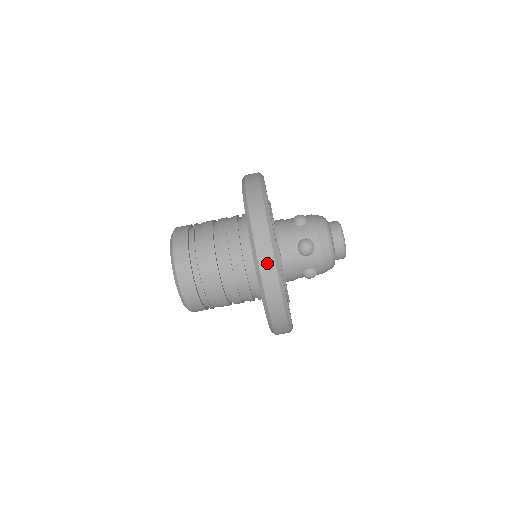
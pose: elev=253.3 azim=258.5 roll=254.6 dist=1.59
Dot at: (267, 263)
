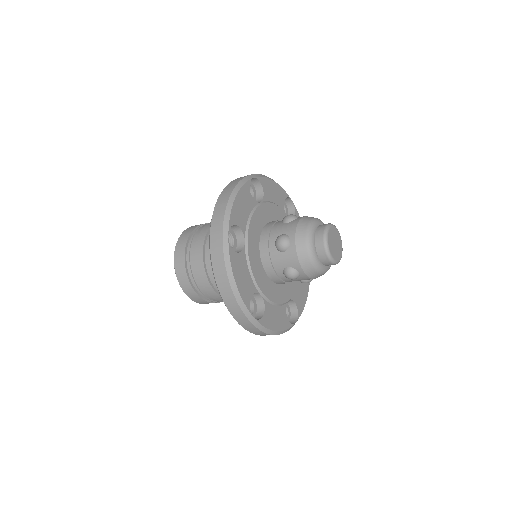
Dot at: (246, 324)
